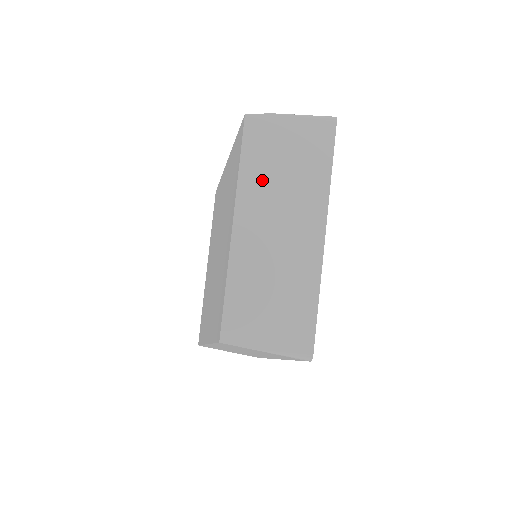
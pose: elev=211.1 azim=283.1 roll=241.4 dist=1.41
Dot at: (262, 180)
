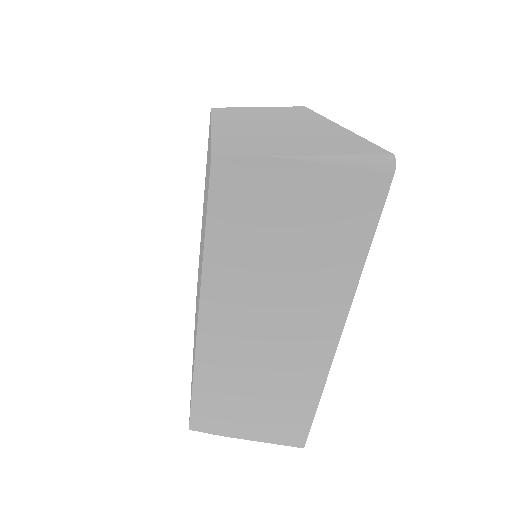
Dot at: (243, 266)
